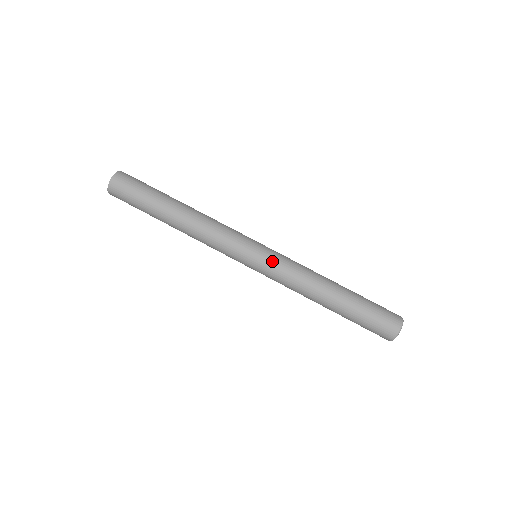
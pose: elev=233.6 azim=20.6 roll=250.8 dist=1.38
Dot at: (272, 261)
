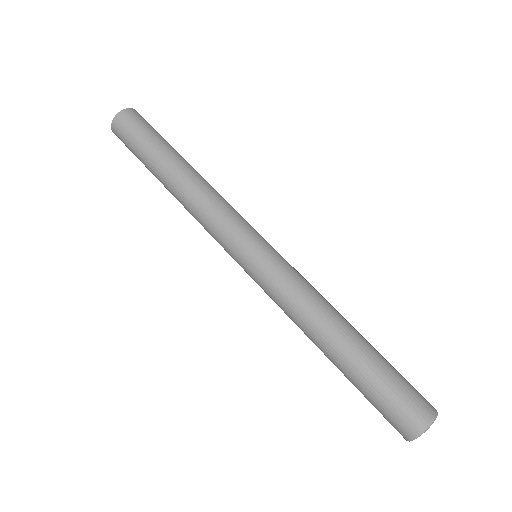
Dot at: (265, 273)
